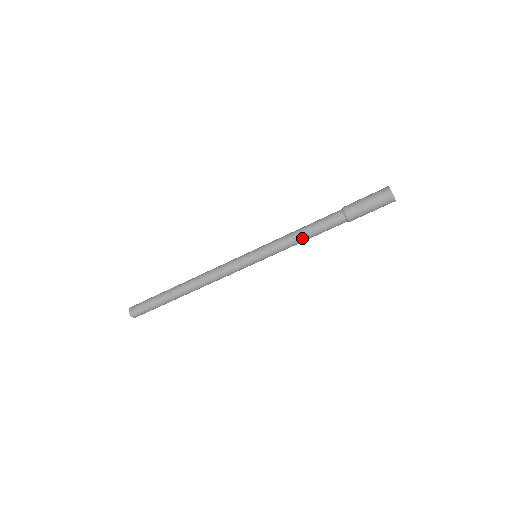
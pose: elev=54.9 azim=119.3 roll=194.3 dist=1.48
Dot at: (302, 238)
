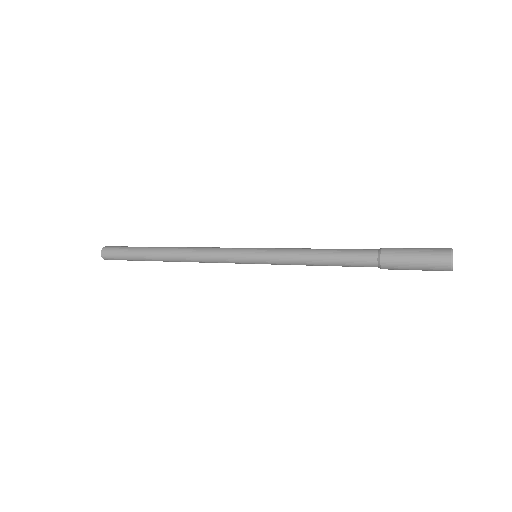
Dot at: (317, 265)
